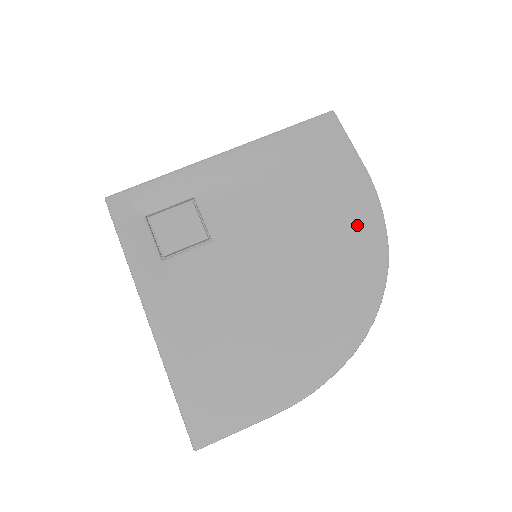
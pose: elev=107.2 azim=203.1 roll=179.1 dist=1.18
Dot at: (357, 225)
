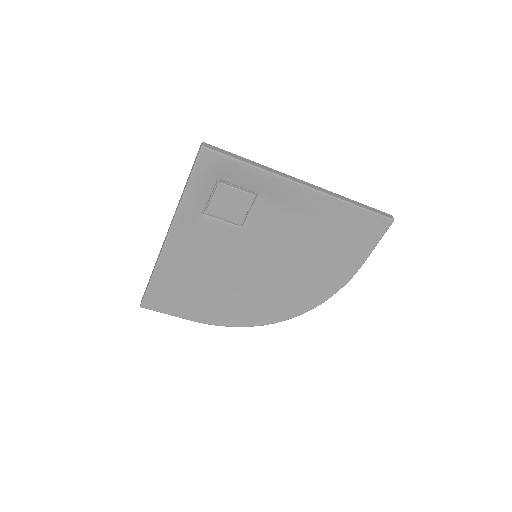
Dot at: (321, 285)
